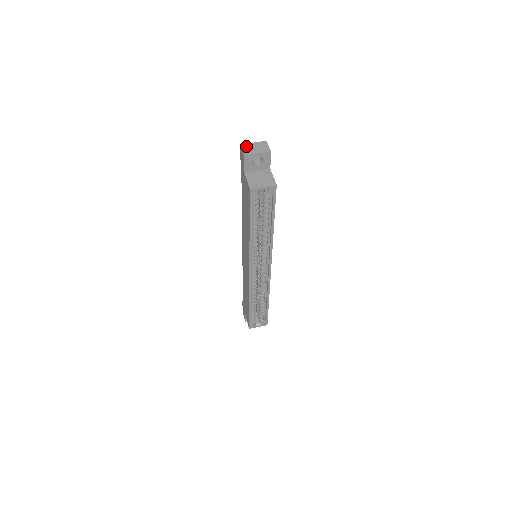
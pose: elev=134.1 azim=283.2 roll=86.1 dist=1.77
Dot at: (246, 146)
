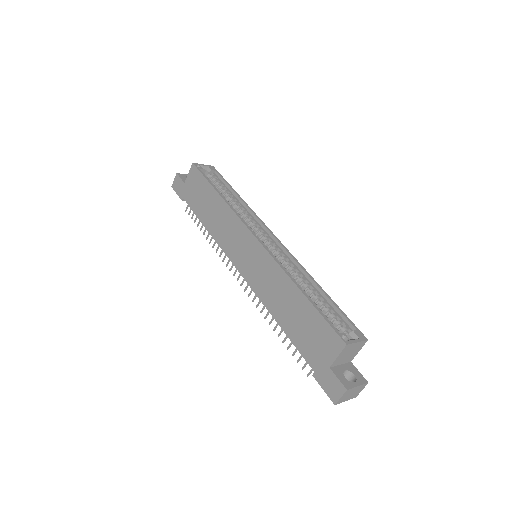
Dot at: occluded
